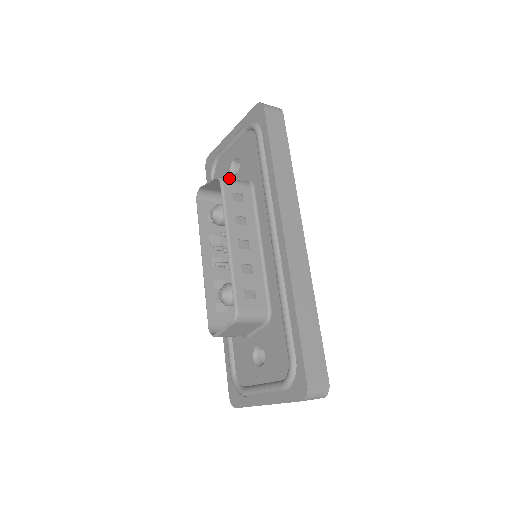
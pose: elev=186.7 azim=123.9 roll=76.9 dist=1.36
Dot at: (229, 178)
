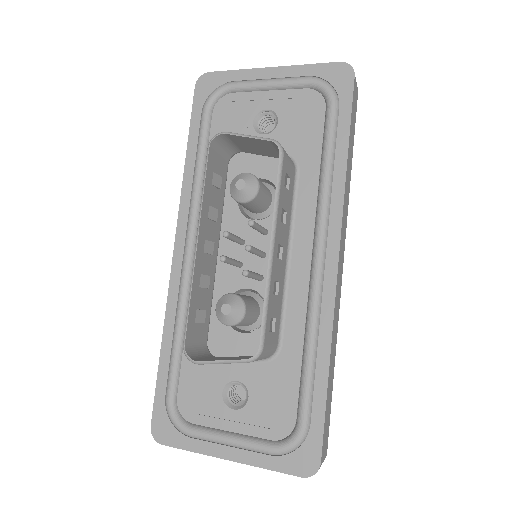
Dot at: (247, 130)
